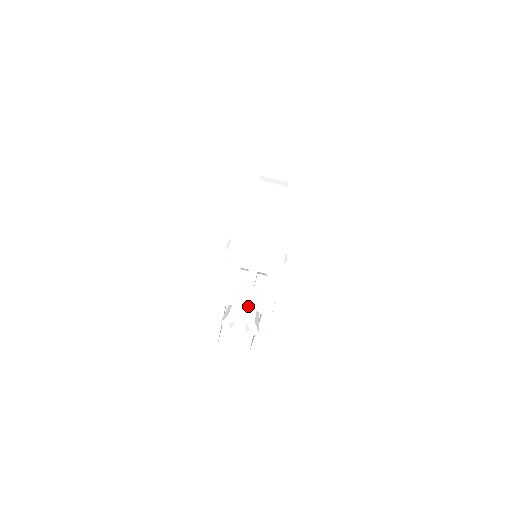
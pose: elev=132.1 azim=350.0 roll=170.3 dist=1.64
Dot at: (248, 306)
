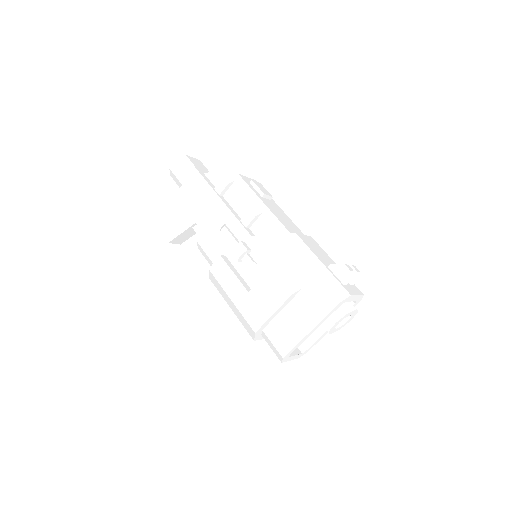
Dot at: (356, 298)
